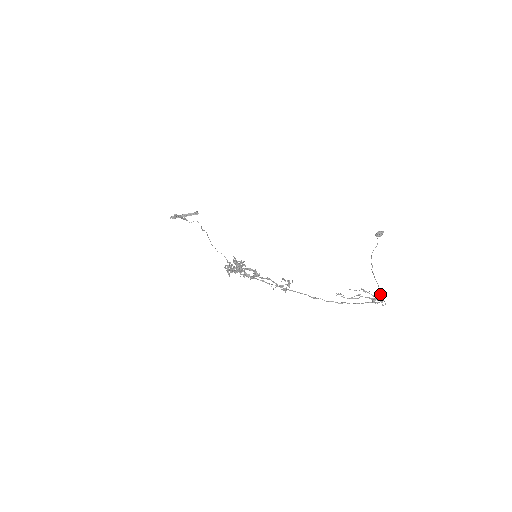
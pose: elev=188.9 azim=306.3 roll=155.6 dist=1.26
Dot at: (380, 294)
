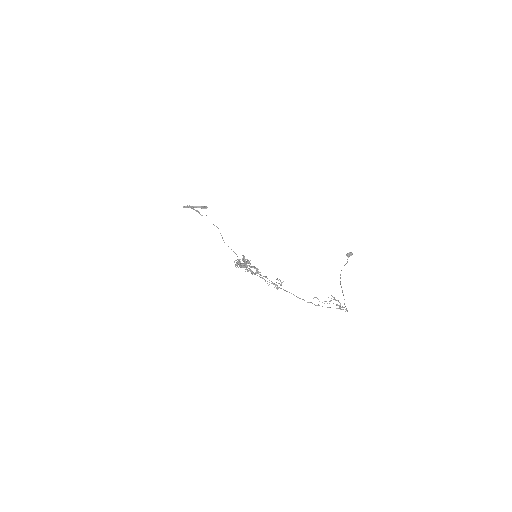
Dot at: (344, 303)
